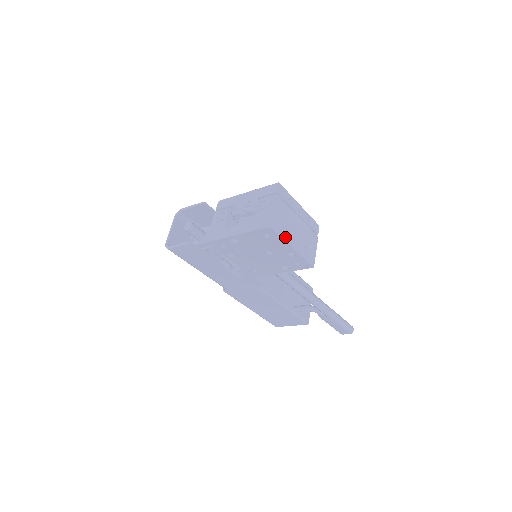
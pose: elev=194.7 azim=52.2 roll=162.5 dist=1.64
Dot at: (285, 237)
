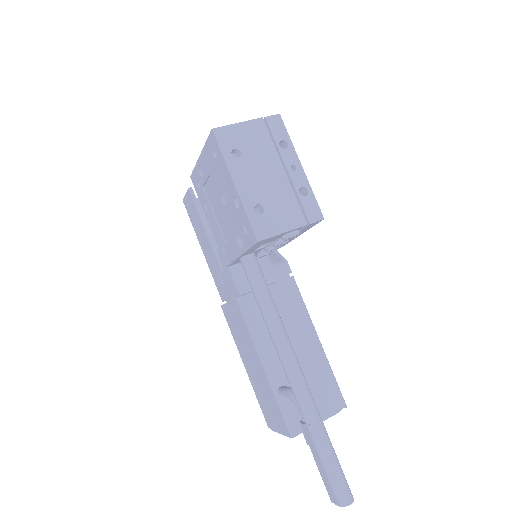
Dot at: (231, 161)
